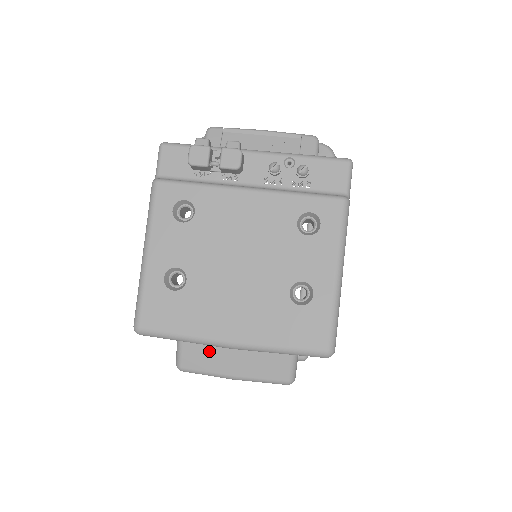
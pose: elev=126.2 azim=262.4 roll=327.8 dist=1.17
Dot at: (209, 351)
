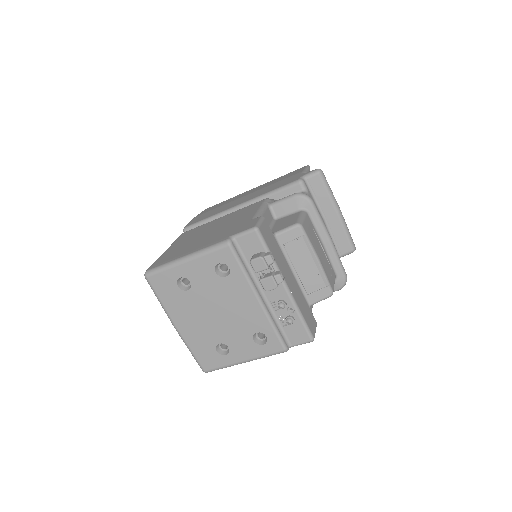
Dot at: occluded
